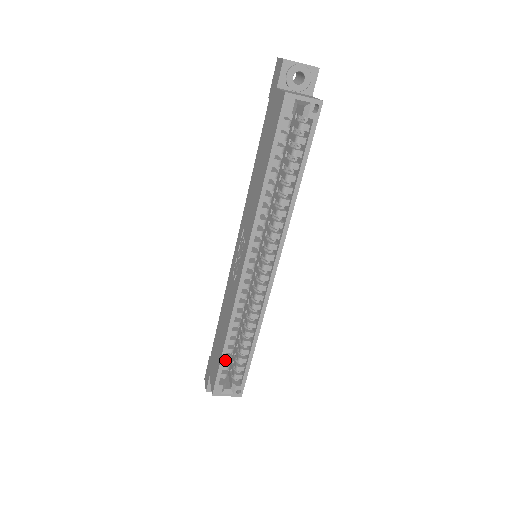
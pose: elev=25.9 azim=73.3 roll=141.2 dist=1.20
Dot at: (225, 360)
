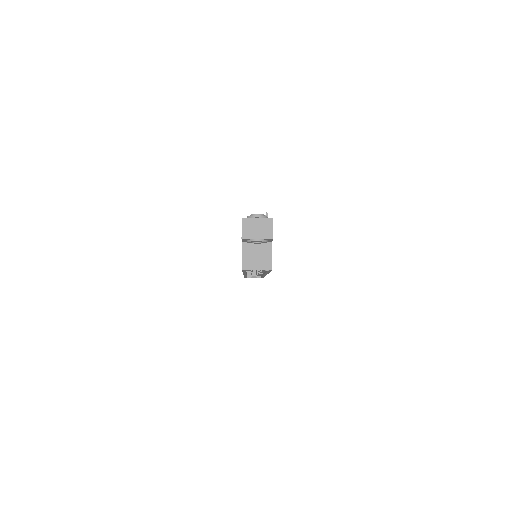
Dot at: occluded
